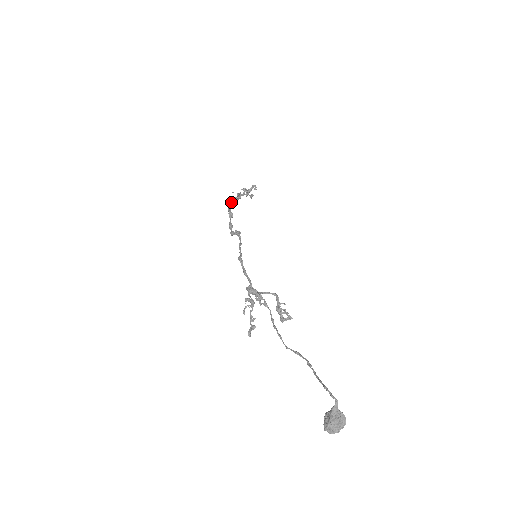
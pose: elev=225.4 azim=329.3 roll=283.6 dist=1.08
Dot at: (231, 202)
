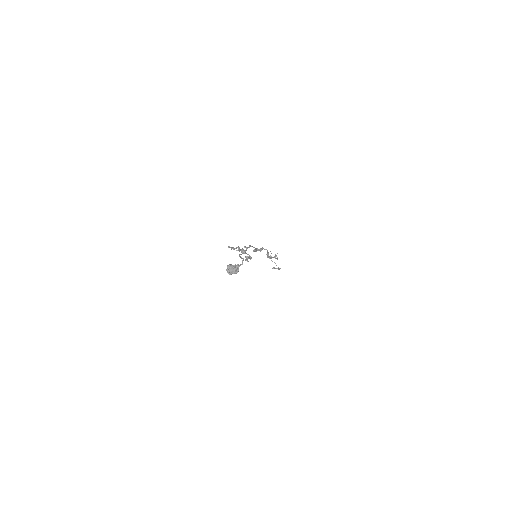
Dot at: (266, 249)
